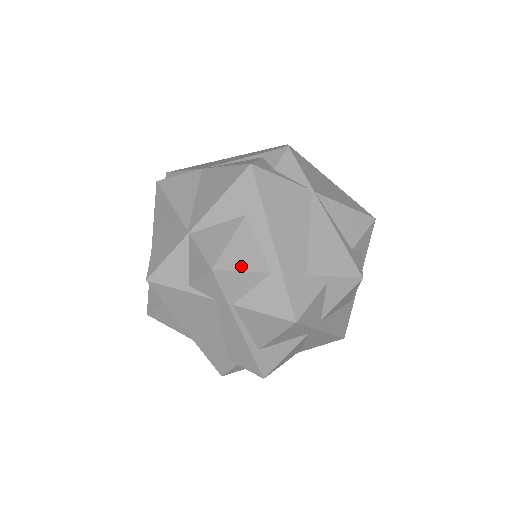
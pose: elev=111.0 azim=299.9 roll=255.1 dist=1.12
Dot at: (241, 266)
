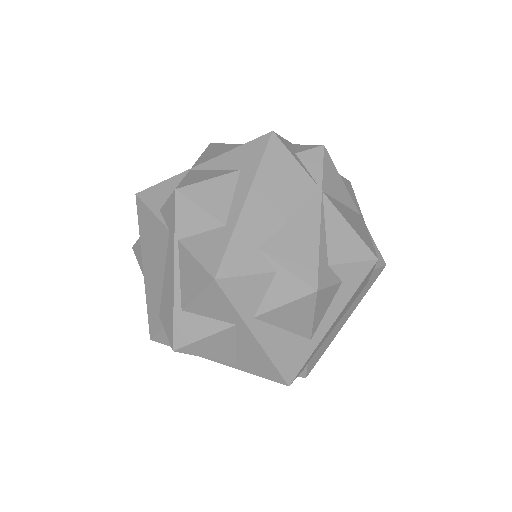
Dot at: (203, 203)
